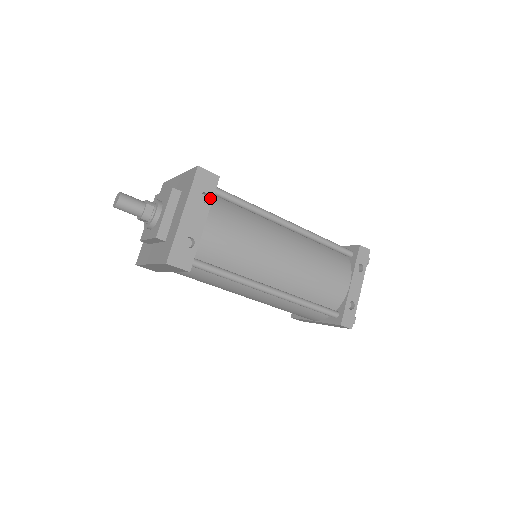
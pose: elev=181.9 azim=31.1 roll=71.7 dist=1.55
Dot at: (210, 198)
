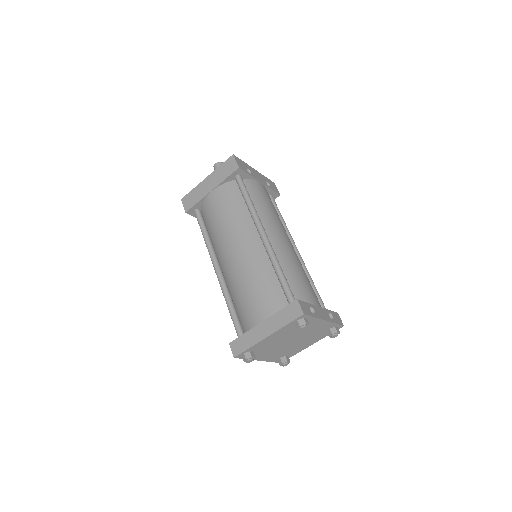
Dot at: (270, 188)
